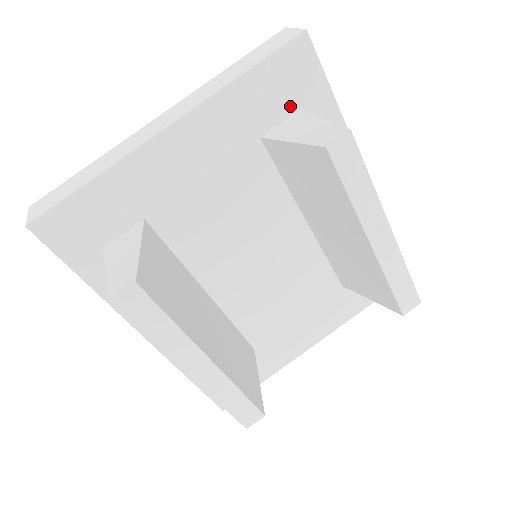
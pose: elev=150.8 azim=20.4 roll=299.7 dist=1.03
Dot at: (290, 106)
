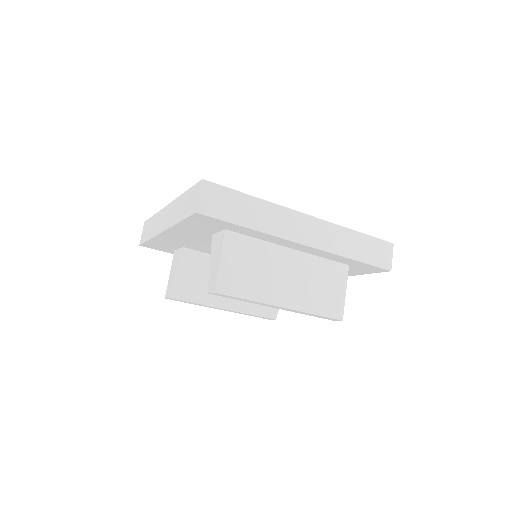
Dot at: (218, 228)
